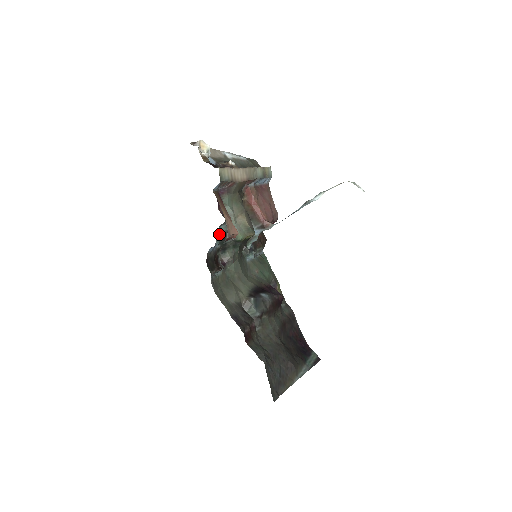
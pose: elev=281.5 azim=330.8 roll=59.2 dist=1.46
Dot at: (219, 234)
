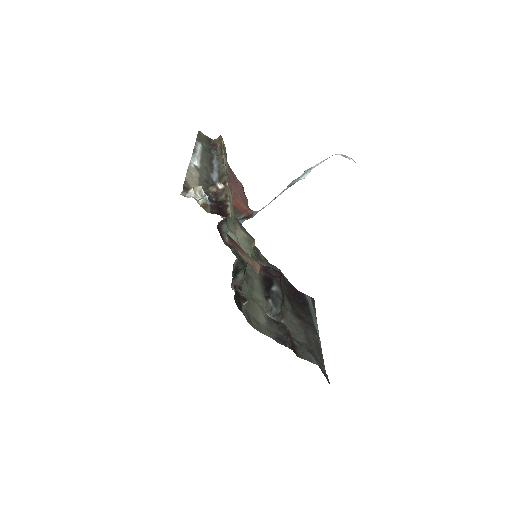
Dot at: (233, 268)
